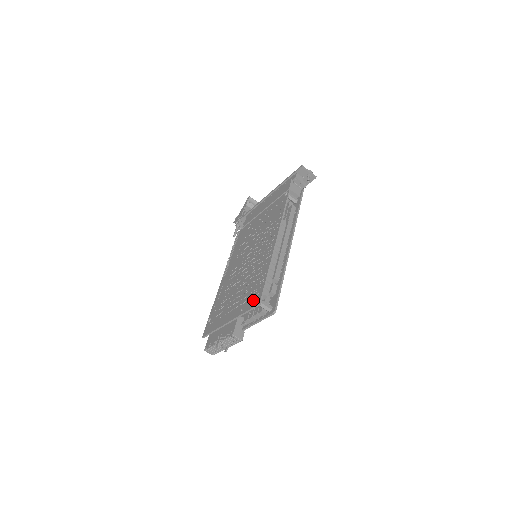
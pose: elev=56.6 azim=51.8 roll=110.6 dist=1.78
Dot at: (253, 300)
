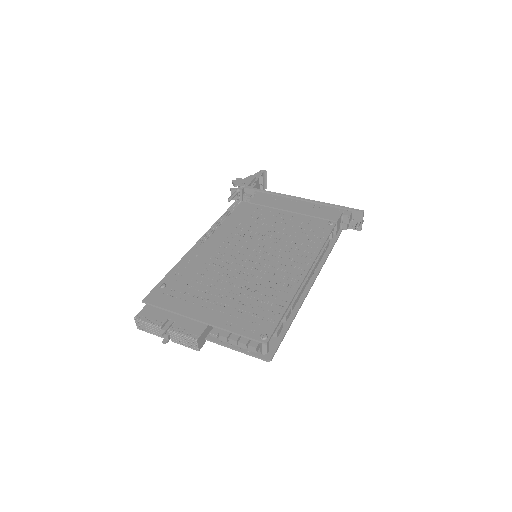
Dot at: (255, 328)
